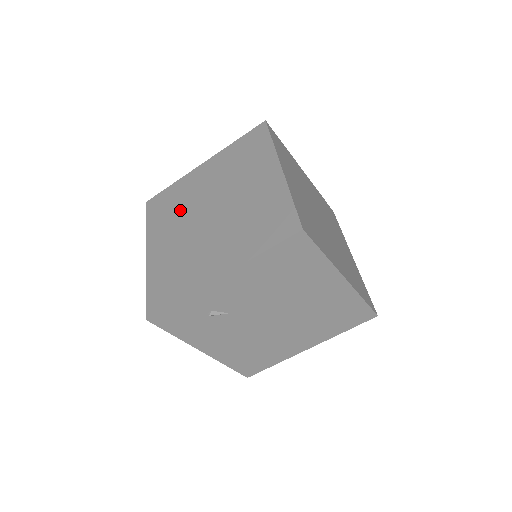
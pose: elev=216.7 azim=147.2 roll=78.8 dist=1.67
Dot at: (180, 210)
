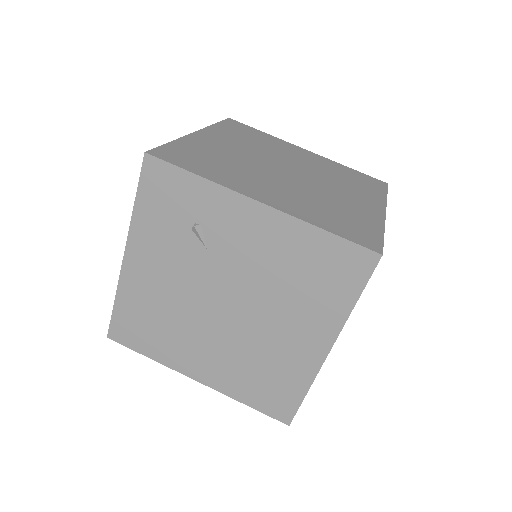
Dot at: (259, 146)
